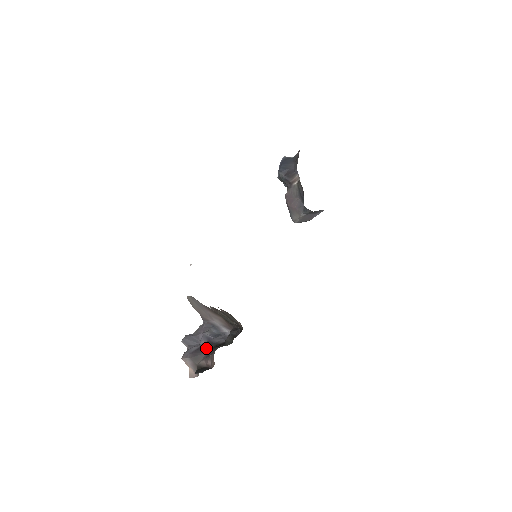
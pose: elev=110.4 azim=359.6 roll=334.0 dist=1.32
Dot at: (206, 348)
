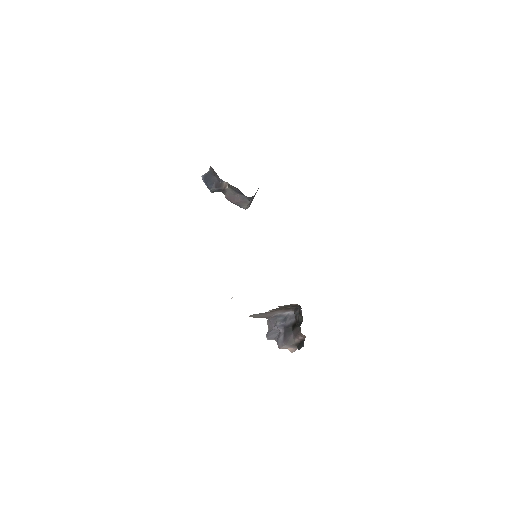
Dot at: (289, 332)
